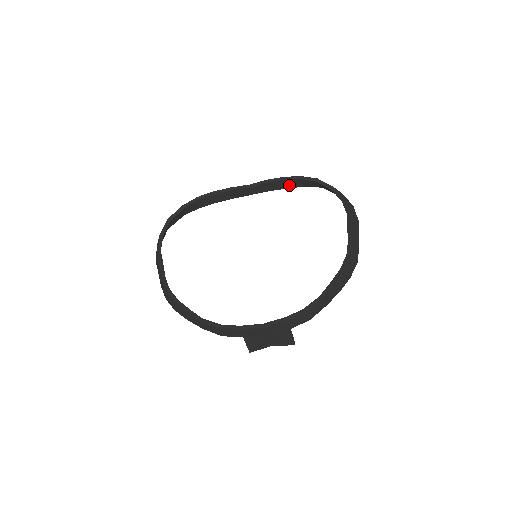
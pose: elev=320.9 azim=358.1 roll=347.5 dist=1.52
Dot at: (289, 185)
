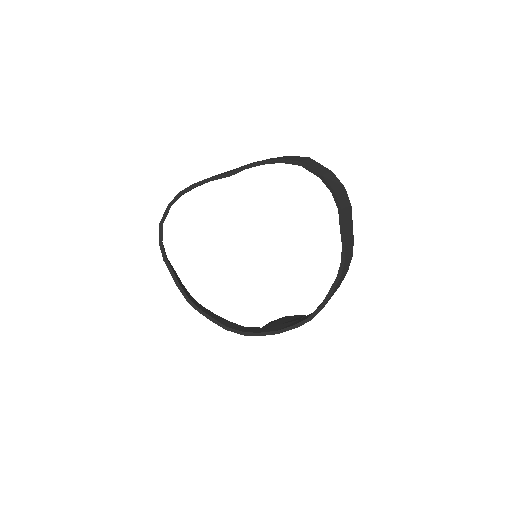
Dot at: occluded
